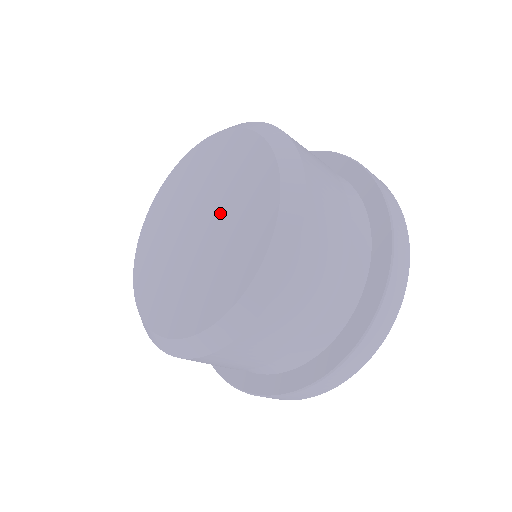
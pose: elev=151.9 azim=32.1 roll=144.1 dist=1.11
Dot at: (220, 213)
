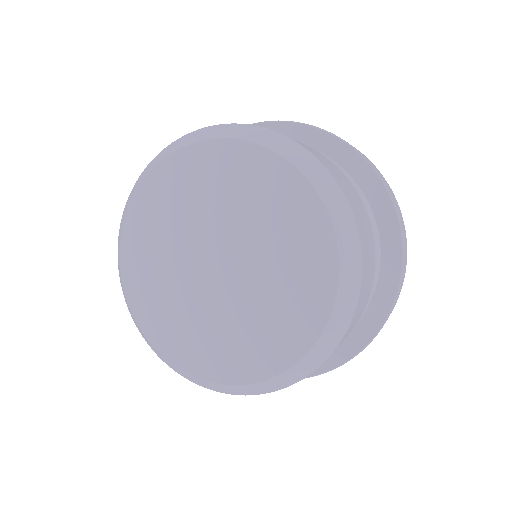
Dot at: (252, 255)
